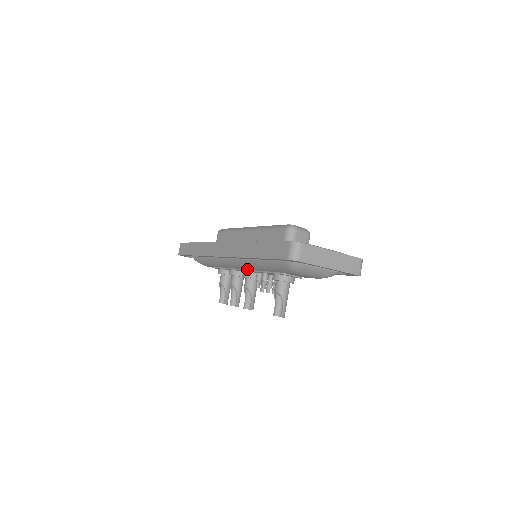
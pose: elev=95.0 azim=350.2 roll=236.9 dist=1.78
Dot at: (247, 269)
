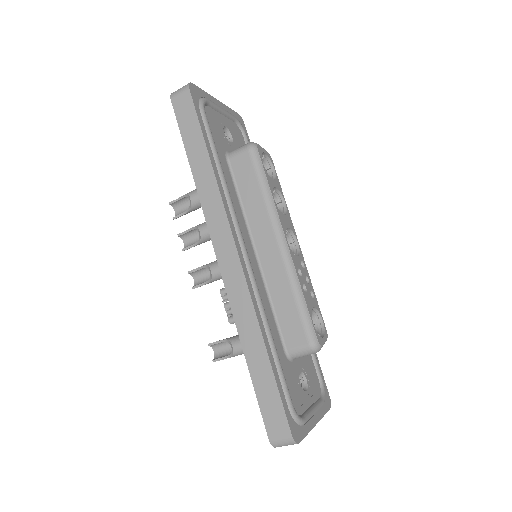
Dot at: occluded
